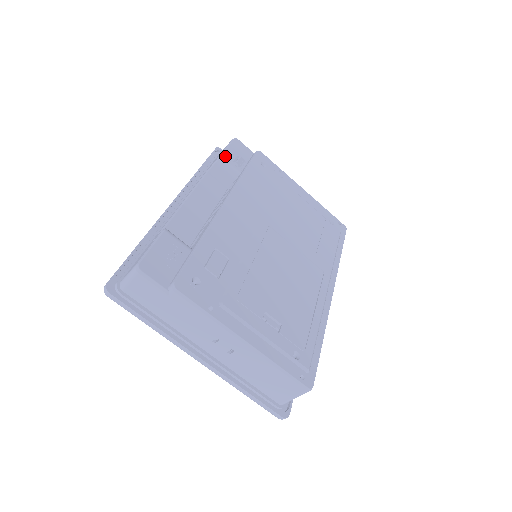
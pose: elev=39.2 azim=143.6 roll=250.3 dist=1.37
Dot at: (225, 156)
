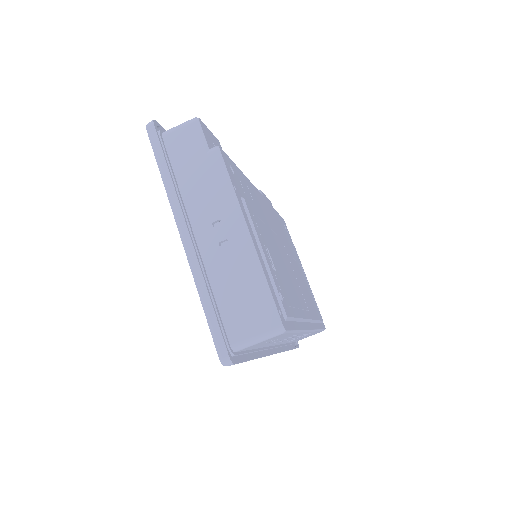
Dot at: (263, 194)
